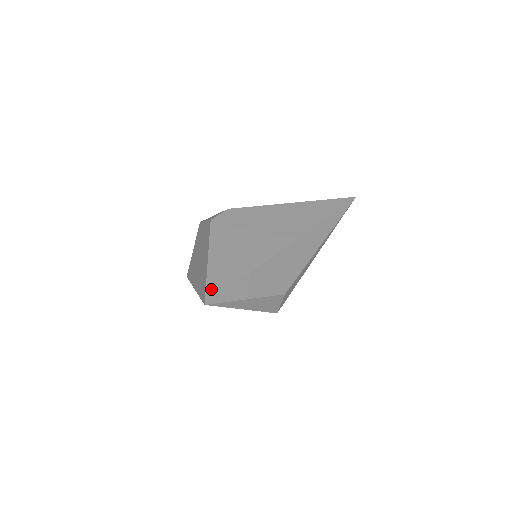
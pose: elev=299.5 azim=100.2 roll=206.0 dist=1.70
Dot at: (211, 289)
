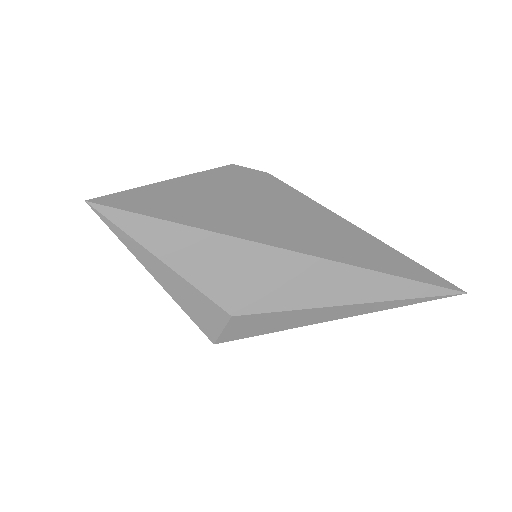
Dot at: (119, 198)
